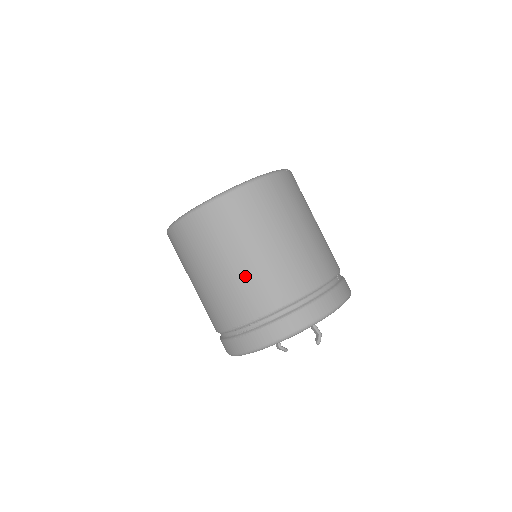
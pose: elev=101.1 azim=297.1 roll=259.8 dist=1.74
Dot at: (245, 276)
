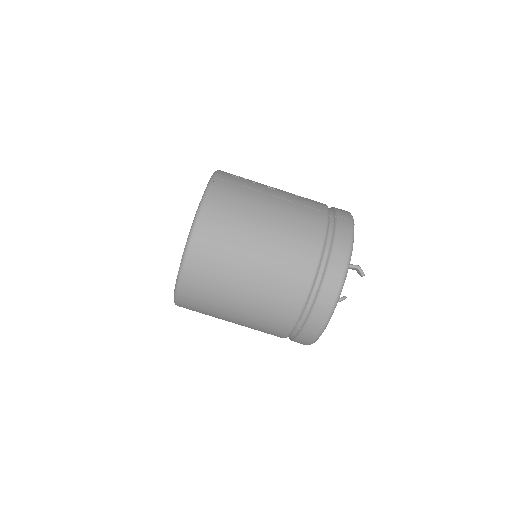
Dot at: (263, 289)
